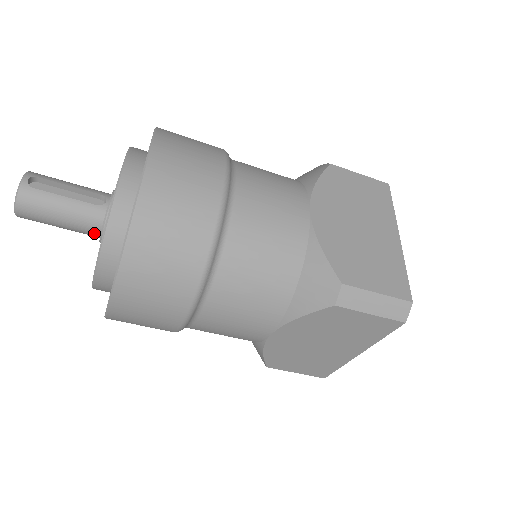
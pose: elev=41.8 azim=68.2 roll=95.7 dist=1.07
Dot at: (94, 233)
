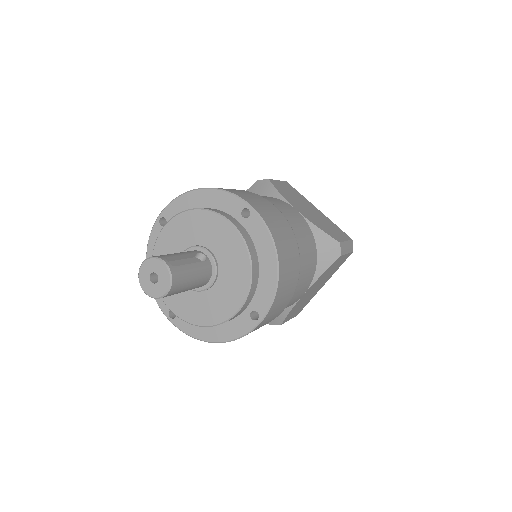
Dot at: (204, 284)
